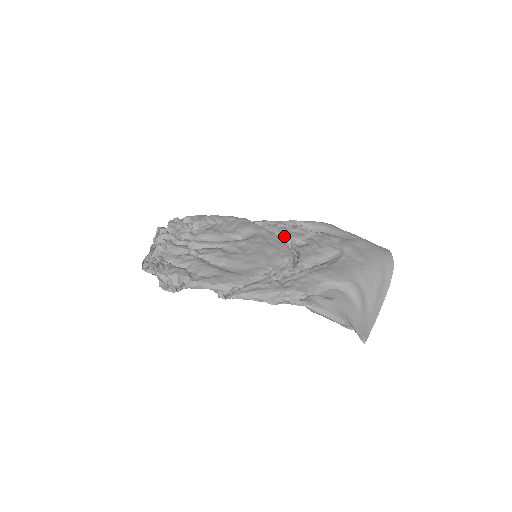
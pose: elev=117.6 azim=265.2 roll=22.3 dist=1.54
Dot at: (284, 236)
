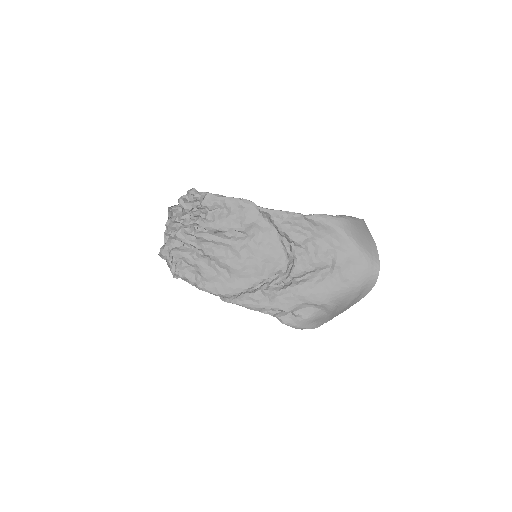
Dot at: (286, 236)
